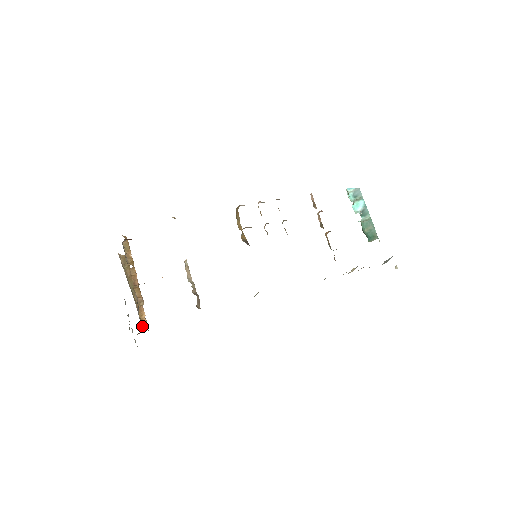
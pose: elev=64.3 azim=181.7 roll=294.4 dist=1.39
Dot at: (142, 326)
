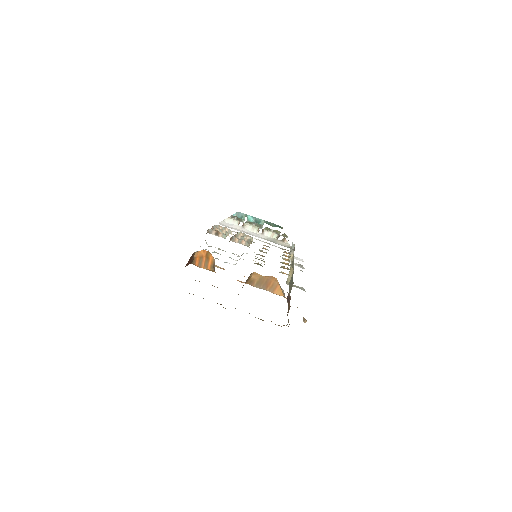
Dot at: occluded
